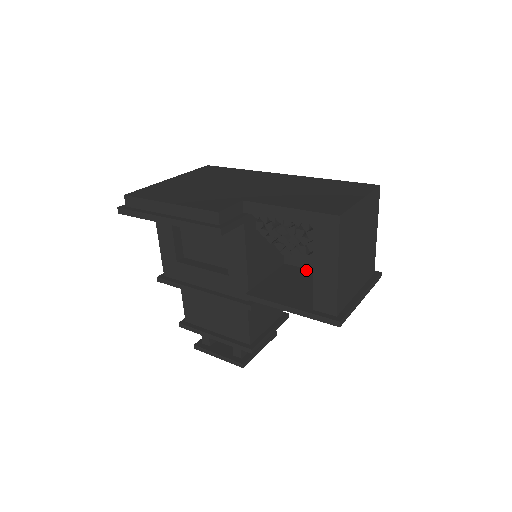
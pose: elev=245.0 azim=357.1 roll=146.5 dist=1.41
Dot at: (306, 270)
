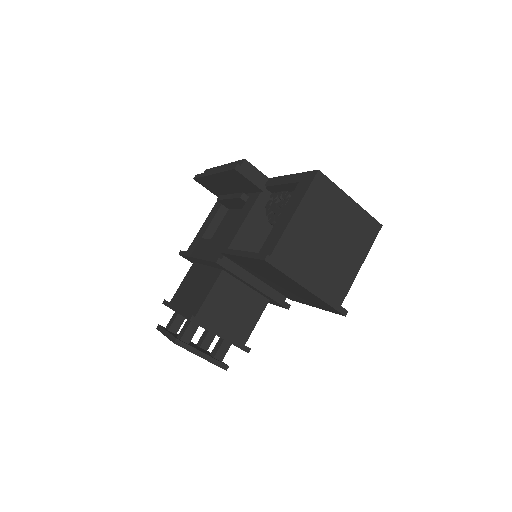
Dot at: occluded
